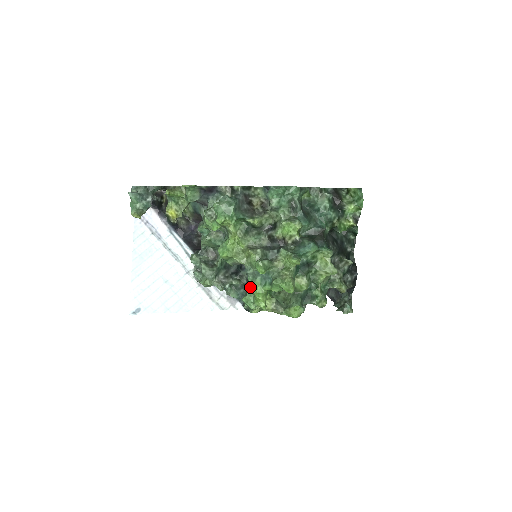
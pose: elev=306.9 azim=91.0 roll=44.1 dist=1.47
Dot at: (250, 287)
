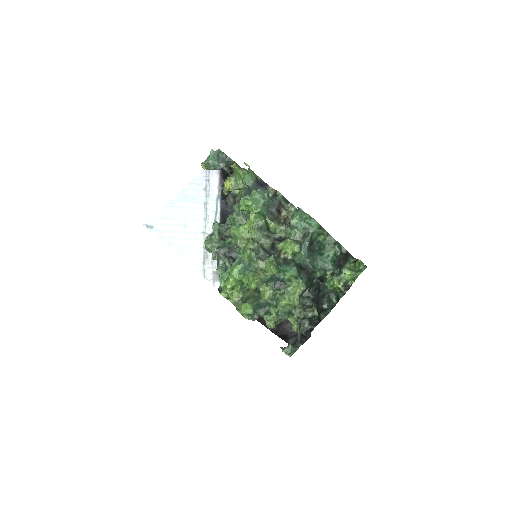
Dot at: (231, 268)
